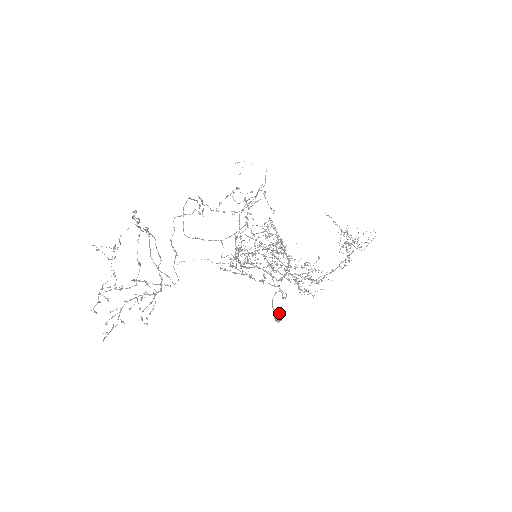
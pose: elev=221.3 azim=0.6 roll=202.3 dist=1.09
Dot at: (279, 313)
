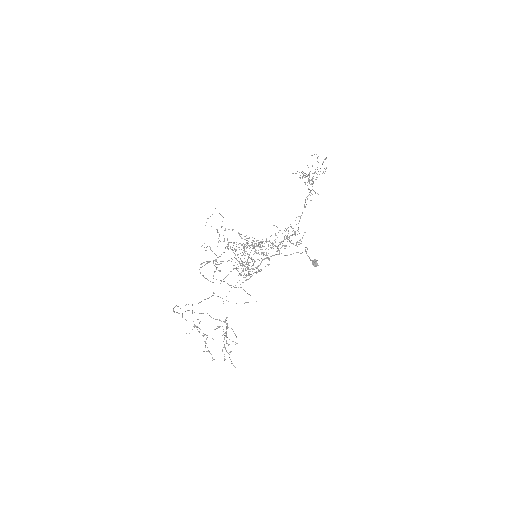
Dot at: (313, 261)
